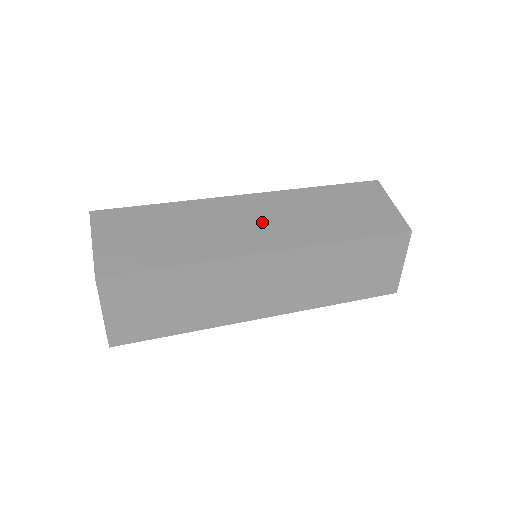
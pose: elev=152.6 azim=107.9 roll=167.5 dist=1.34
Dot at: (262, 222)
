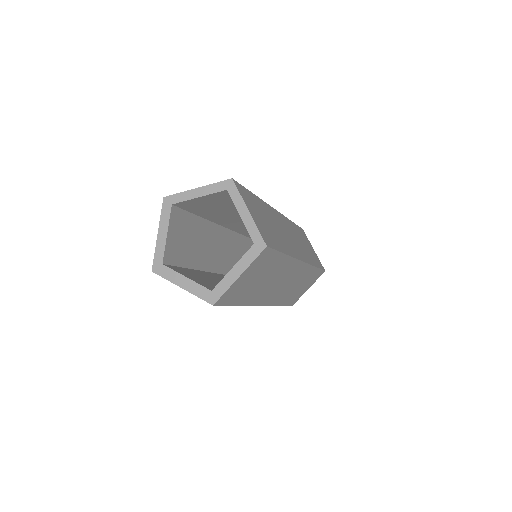
Dot at: (291, 237)
